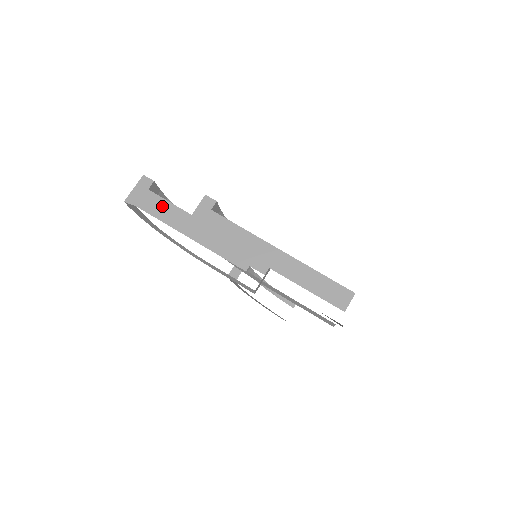
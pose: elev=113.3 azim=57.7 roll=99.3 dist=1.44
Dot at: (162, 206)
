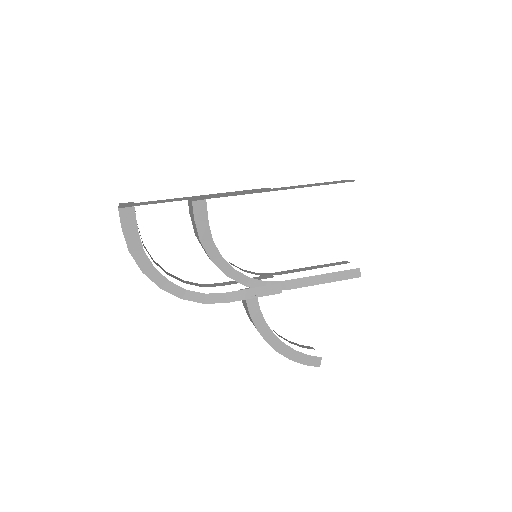
Dot at: (159, 201)
